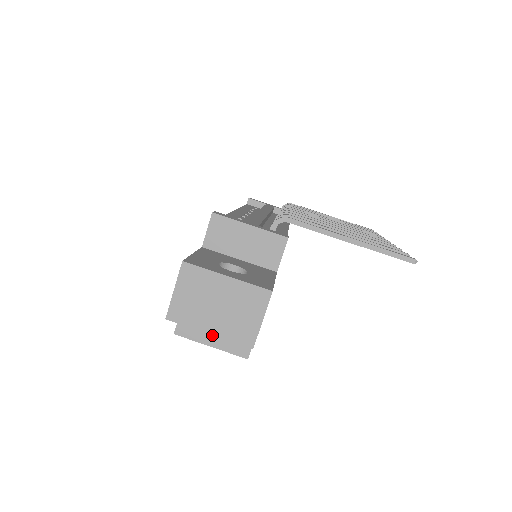
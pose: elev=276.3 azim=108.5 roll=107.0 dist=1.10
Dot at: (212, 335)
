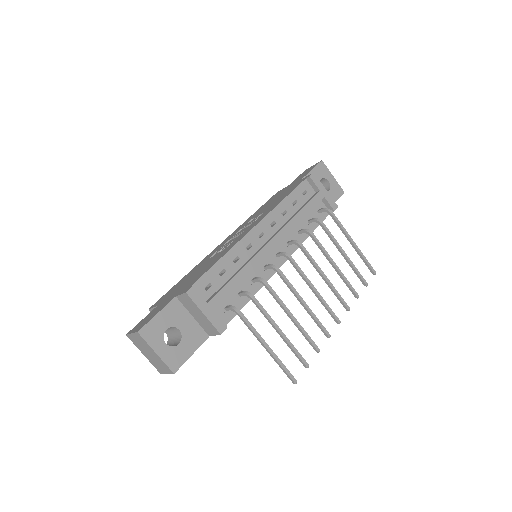
Dot at: occluded
